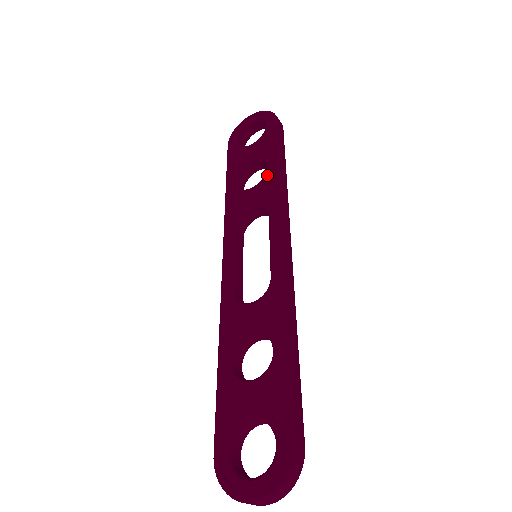
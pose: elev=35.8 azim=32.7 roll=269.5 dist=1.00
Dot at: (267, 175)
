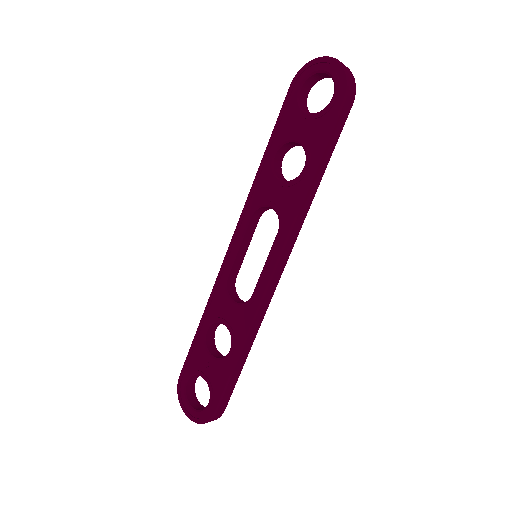
Dot at: (298, 181)
